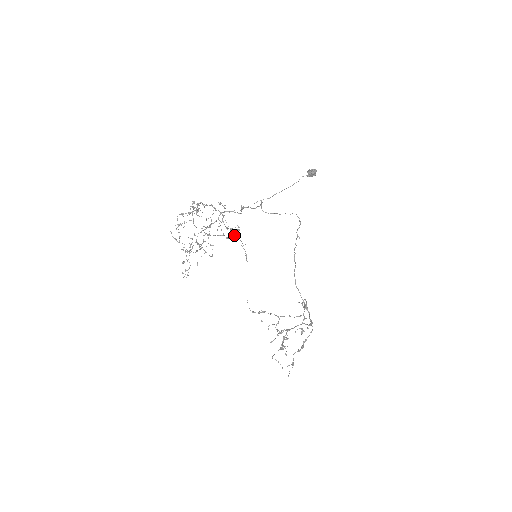
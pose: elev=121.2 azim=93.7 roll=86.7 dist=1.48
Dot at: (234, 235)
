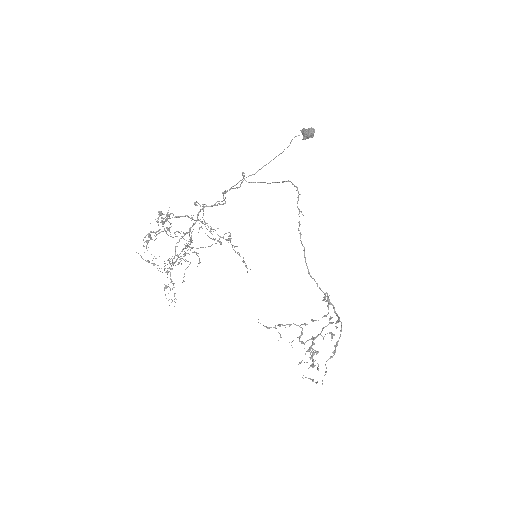
Dot at: occluded
